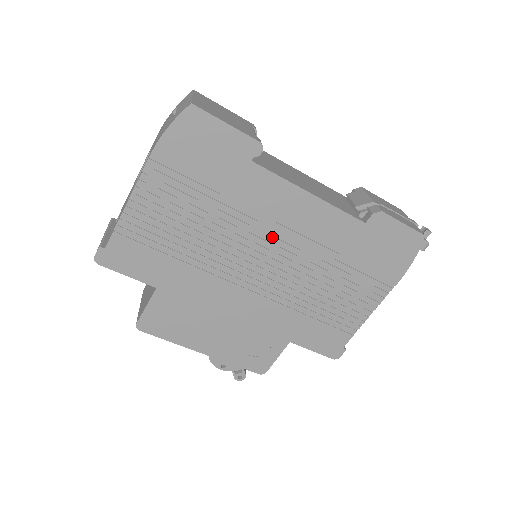
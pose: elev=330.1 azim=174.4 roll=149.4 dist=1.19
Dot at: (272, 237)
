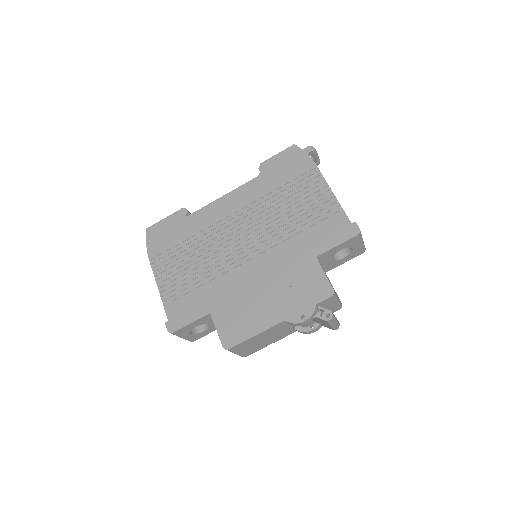
Dot at: (231, 227)
